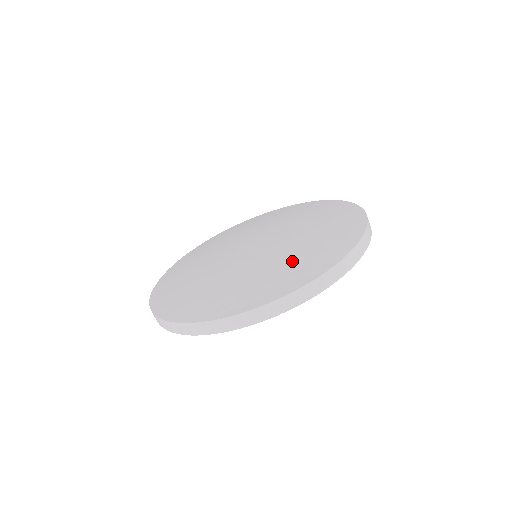
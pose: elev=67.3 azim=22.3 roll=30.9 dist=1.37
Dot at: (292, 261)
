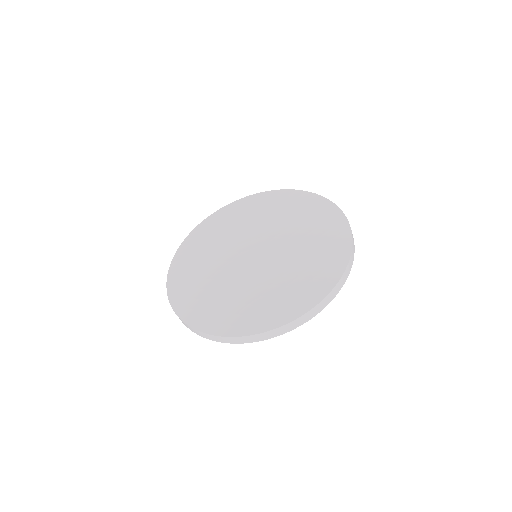
Dot at: (313, 255)
